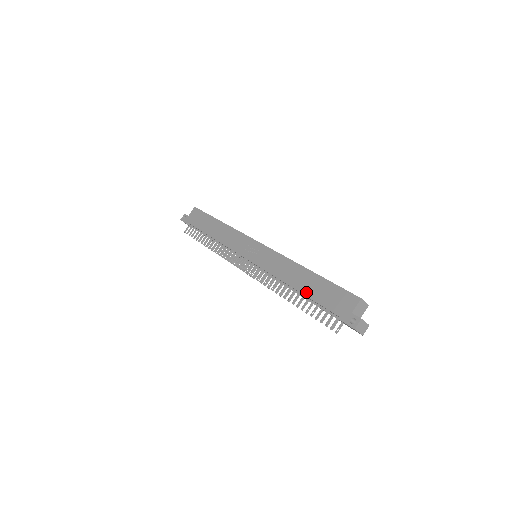
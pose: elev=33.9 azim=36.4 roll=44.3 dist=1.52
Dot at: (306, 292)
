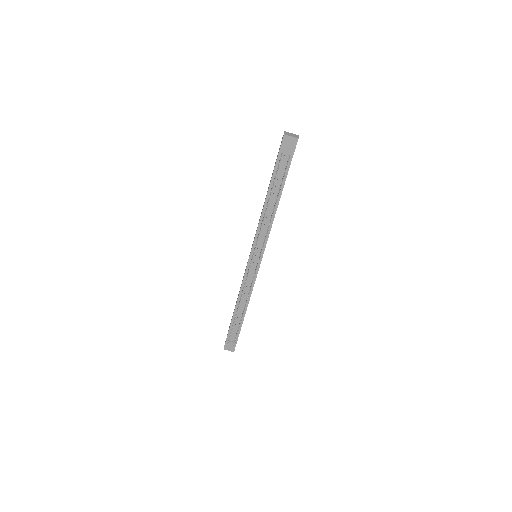
Dot at: (268, 188)
